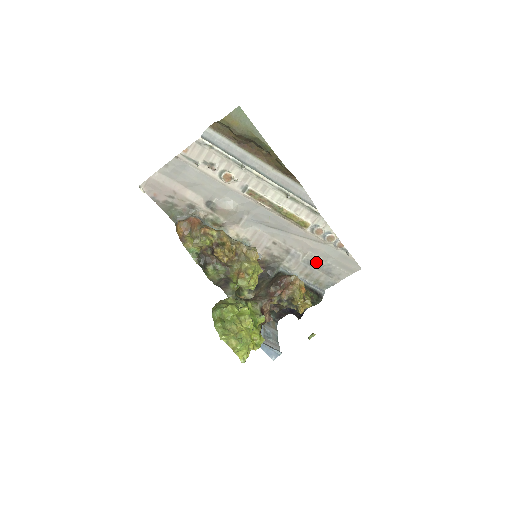
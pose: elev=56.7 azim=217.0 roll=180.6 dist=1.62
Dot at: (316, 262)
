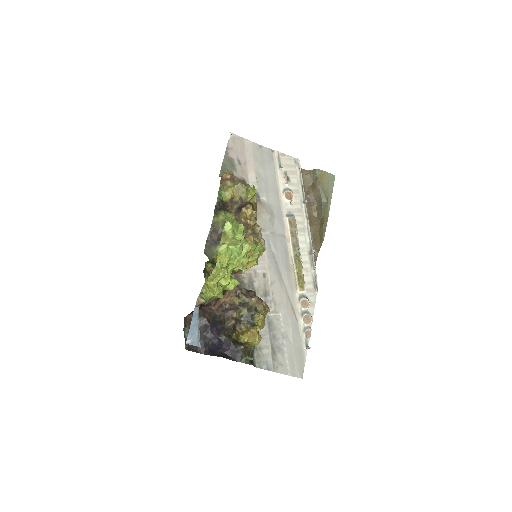
Dot at: (276, 330)
